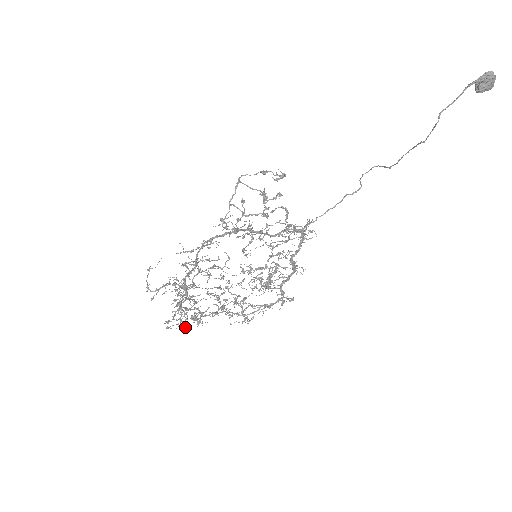
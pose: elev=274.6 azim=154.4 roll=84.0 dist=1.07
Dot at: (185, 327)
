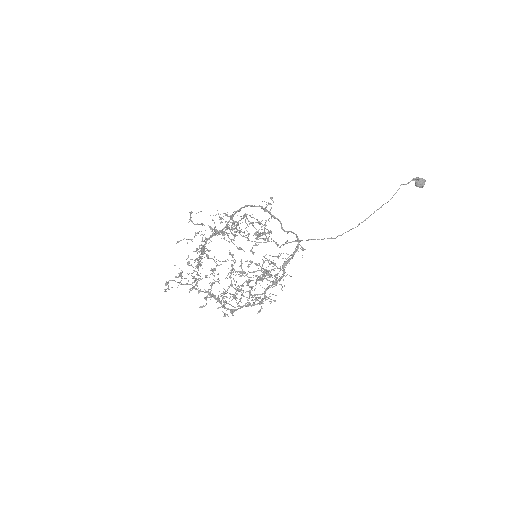
Dot at: occluded
